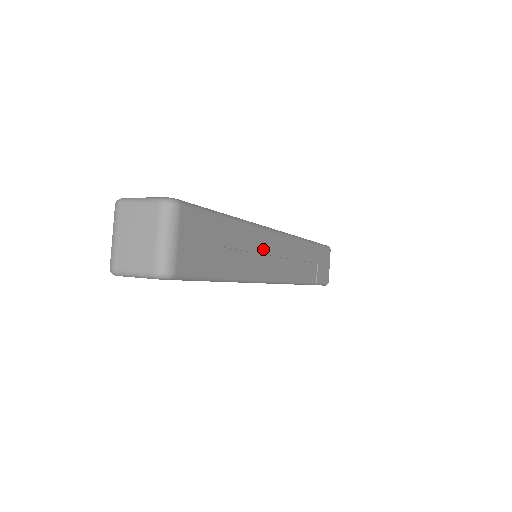
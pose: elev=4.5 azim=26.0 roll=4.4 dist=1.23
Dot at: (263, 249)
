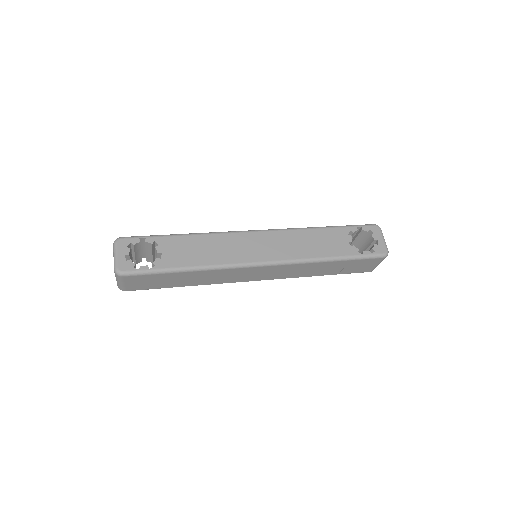
Dot at: (230, 274)
